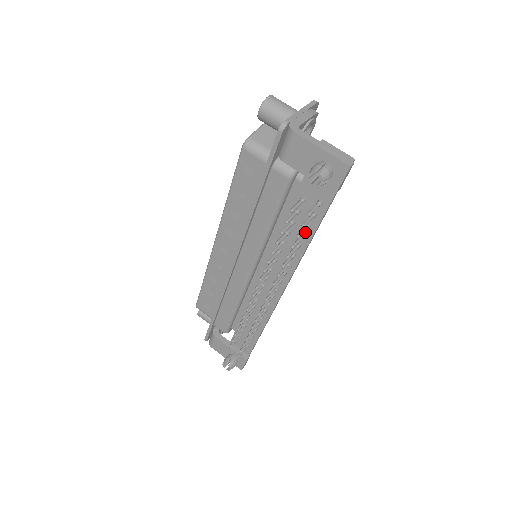
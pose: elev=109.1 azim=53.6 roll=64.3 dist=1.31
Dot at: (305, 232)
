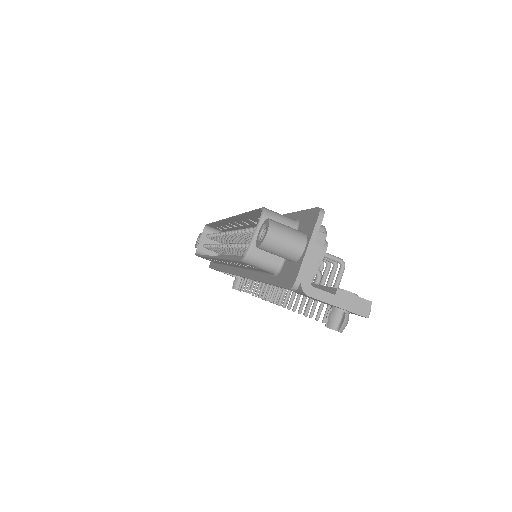
Dot at: occluded
